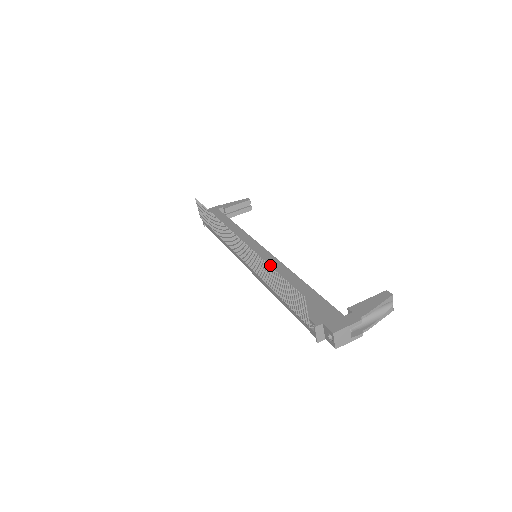
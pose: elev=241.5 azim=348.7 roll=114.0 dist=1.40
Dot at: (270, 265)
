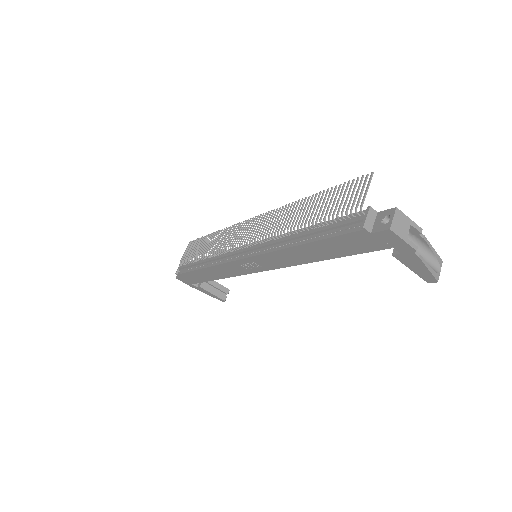
Dot at: occluded
